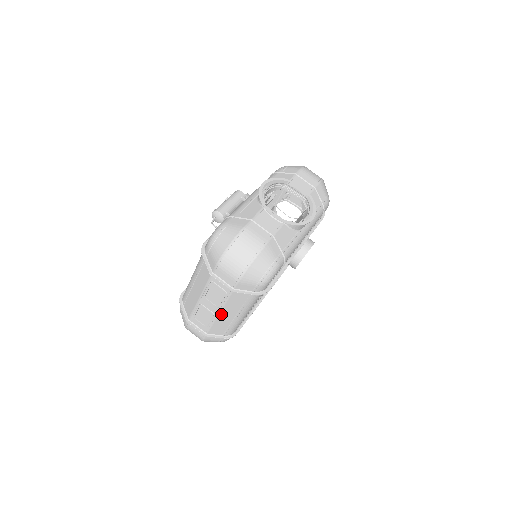
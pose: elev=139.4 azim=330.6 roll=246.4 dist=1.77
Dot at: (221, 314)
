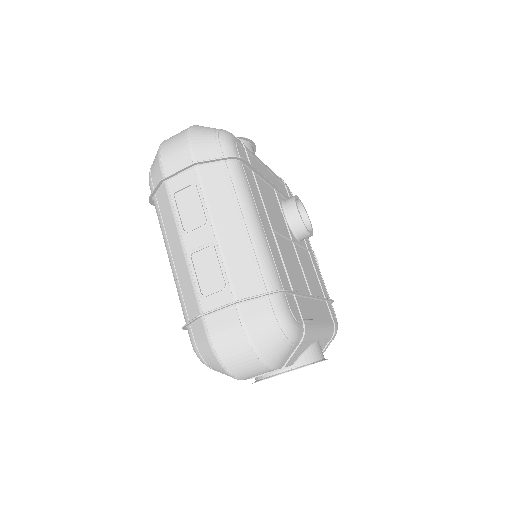
Dot at: (220, 232)
